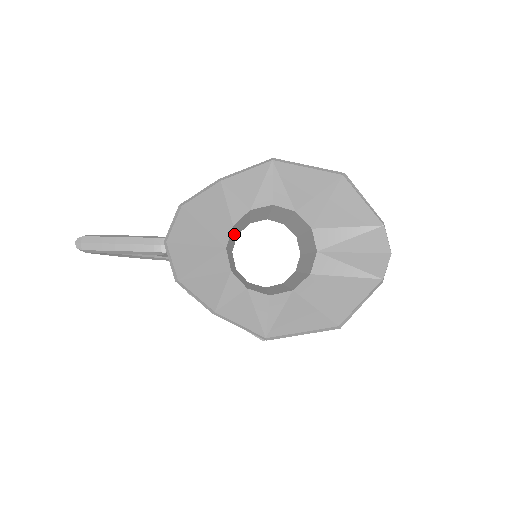
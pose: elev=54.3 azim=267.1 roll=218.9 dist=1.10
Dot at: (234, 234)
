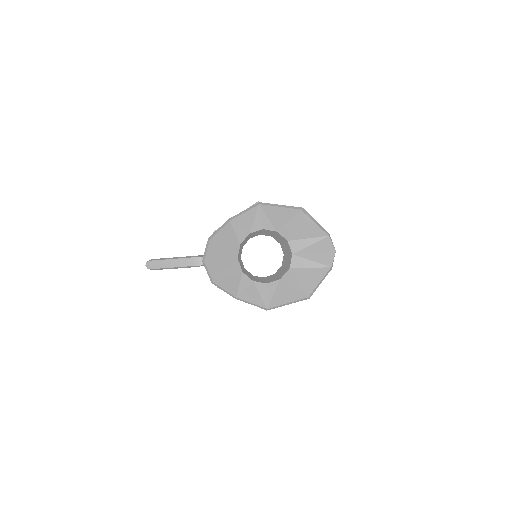
Dot at: (241, 248)
